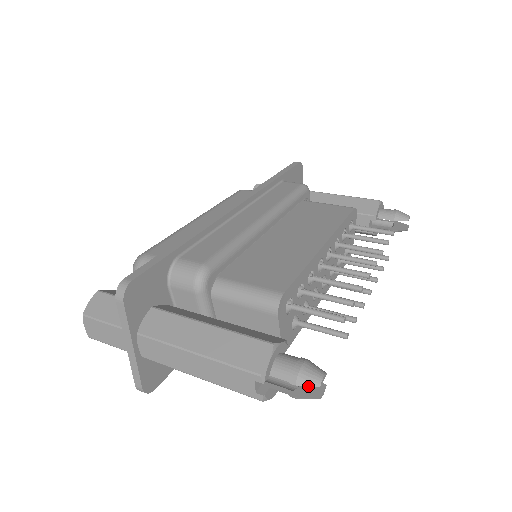
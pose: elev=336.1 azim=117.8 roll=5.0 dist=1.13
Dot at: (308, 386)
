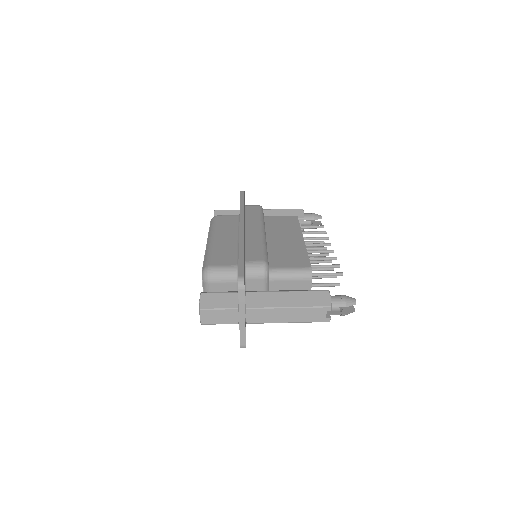
Dot at: (346, 308)
